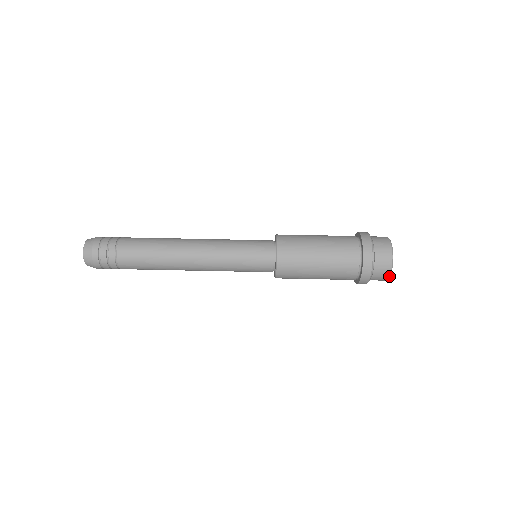
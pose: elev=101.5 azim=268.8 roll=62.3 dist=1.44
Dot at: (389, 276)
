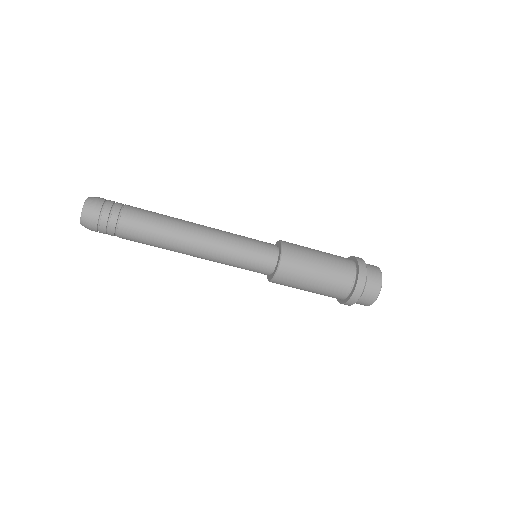
Dot at: (369, 305)
